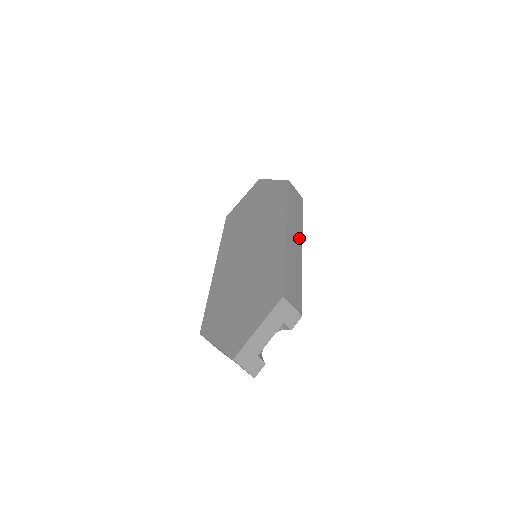
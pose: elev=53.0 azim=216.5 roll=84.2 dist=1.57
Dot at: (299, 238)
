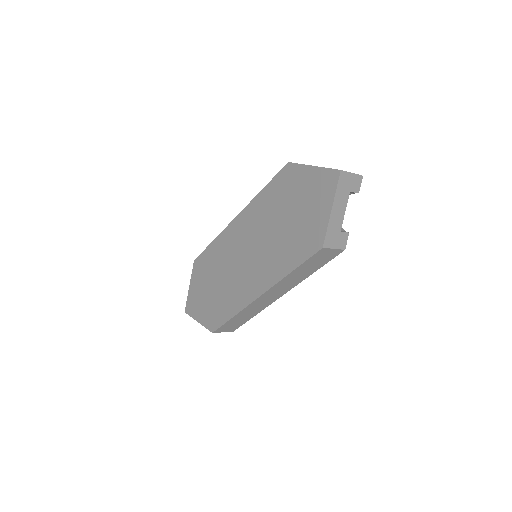
Dot at: (283, 292)
